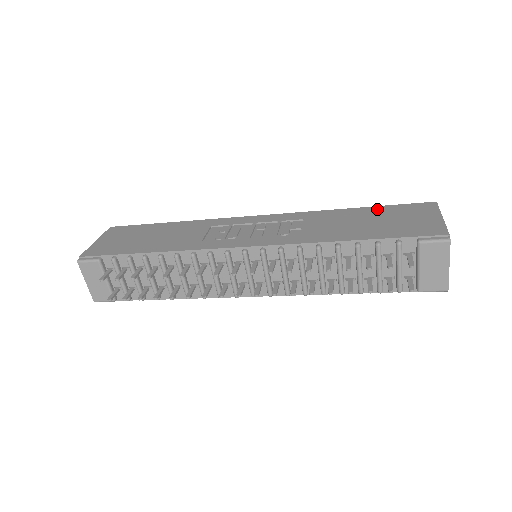
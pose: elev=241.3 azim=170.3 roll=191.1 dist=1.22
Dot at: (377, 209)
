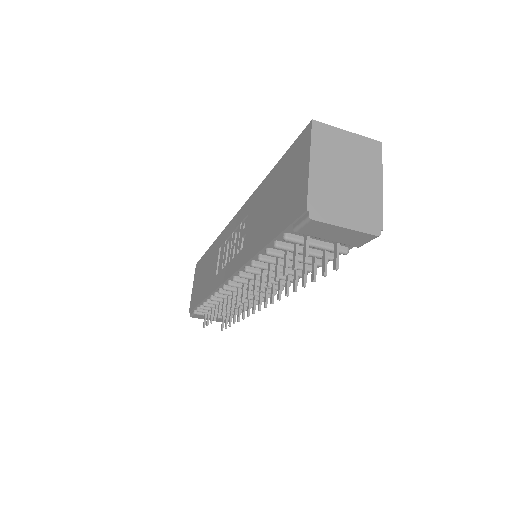
Dot at: (279, 168)
